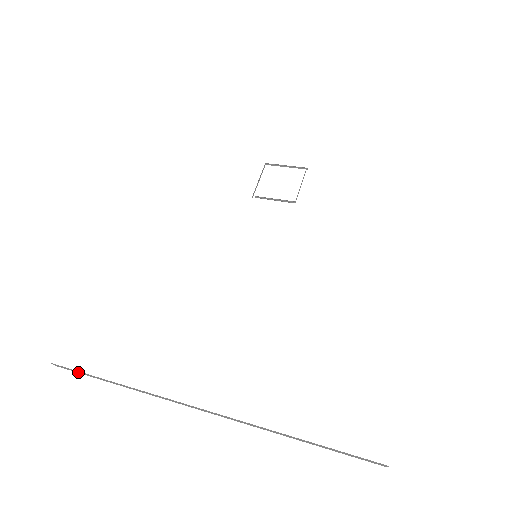
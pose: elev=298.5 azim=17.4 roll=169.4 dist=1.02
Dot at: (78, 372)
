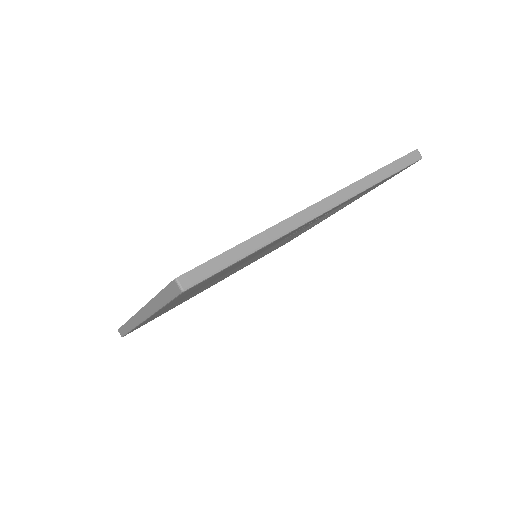
Dot at: (123, 332)
